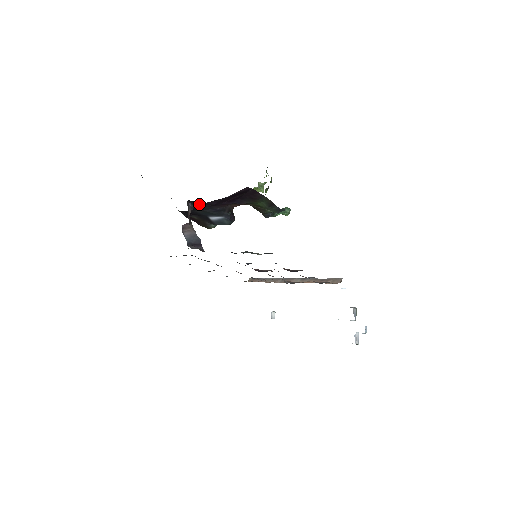
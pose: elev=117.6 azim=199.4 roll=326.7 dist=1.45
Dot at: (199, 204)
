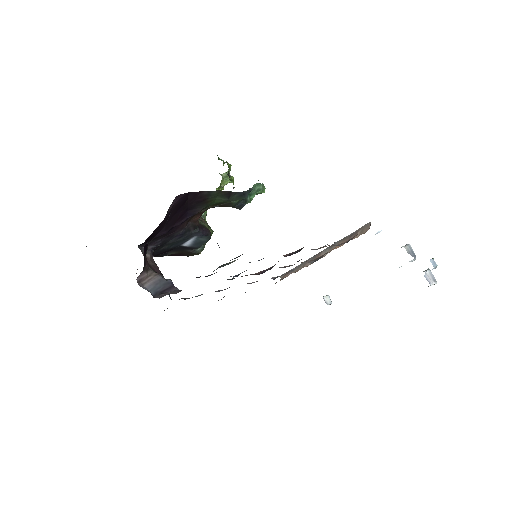
Dot at: (155, 241)
